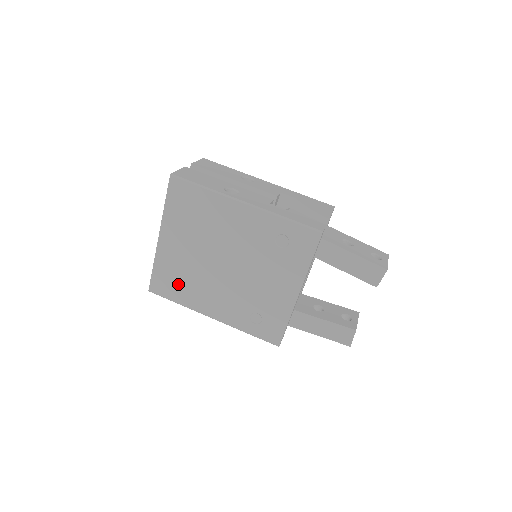
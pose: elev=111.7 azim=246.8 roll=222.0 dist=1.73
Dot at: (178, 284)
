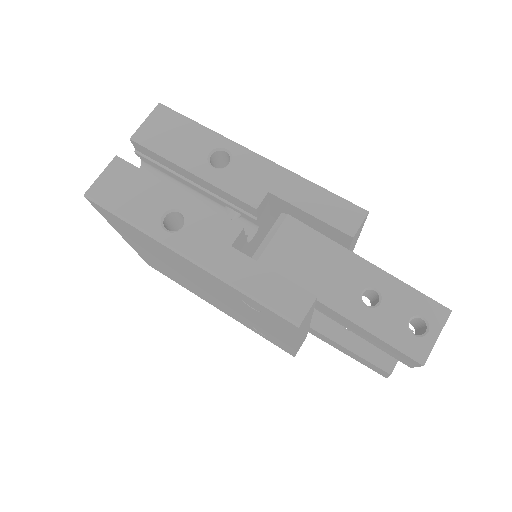
Dot at: (169, 275)
